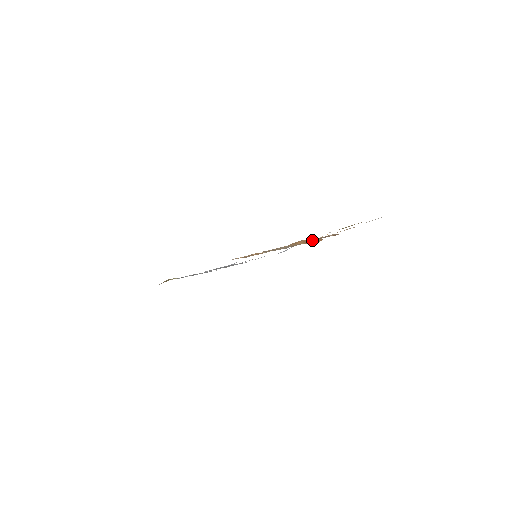
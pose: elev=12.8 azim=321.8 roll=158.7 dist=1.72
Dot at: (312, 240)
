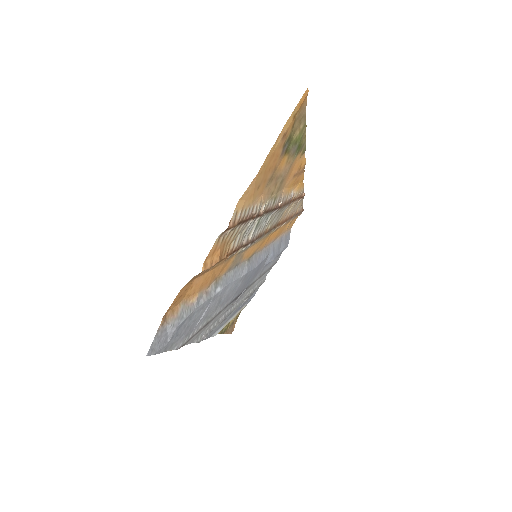
Dot at: (205, 270)
